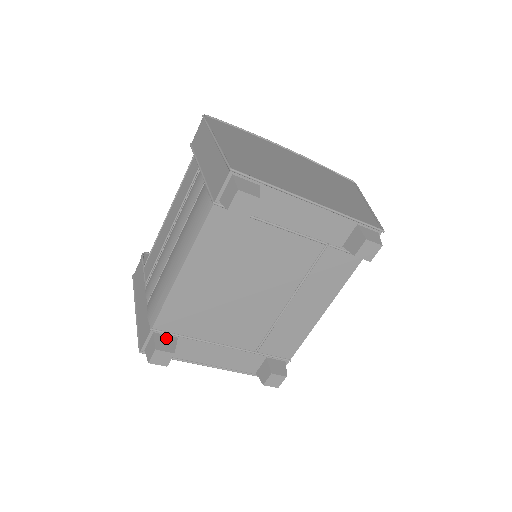
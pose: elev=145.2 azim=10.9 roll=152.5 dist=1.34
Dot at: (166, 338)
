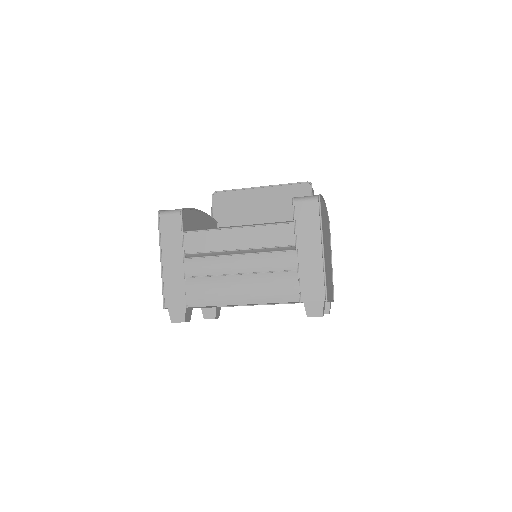
Dot at: (189, 310)
